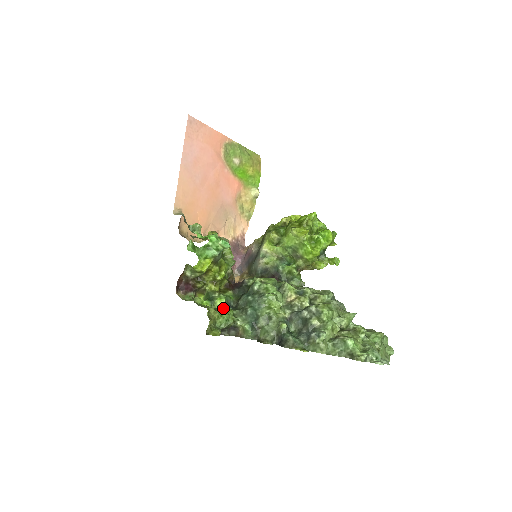
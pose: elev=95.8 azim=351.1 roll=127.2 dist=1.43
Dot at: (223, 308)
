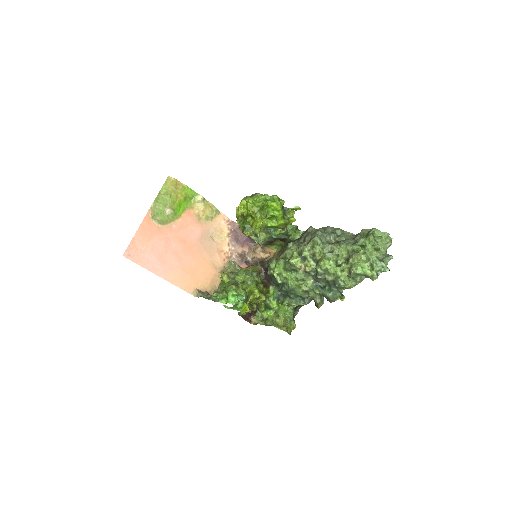
Dot at: (280, 307)
